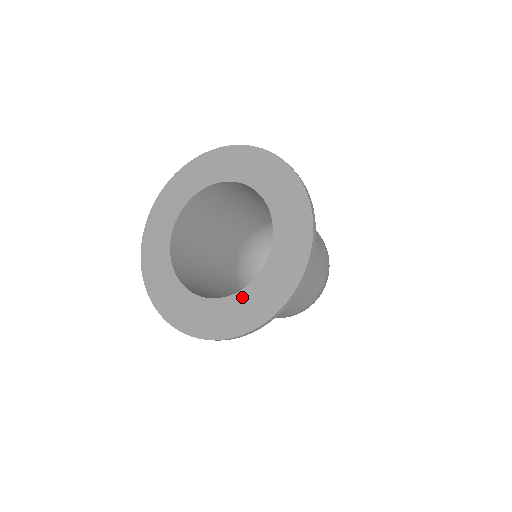
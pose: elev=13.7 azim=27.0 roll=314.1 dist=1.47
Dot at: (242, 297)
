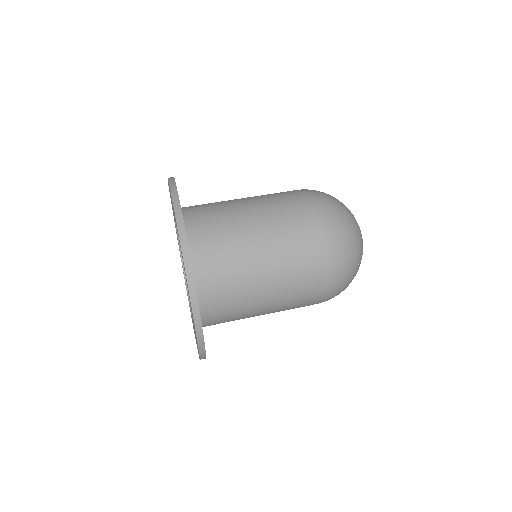
Dot at: occluded
